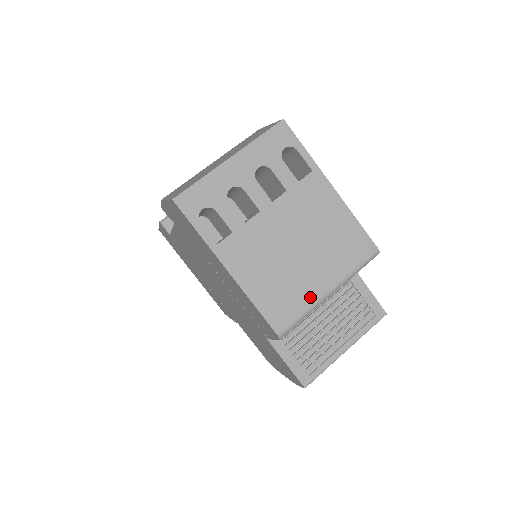
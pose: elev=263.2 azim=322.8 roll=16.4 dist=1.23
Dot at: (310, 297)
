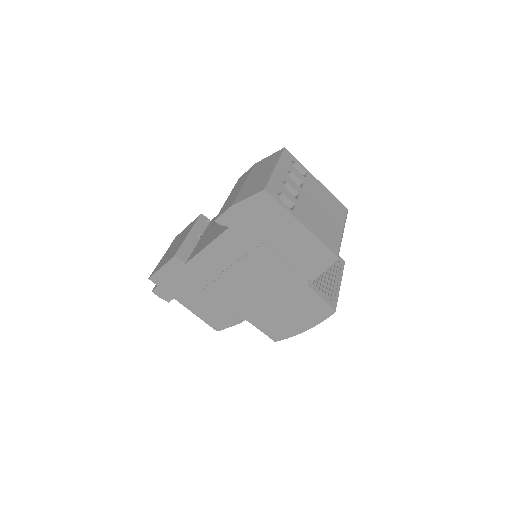
Dot at: (338, 235)
